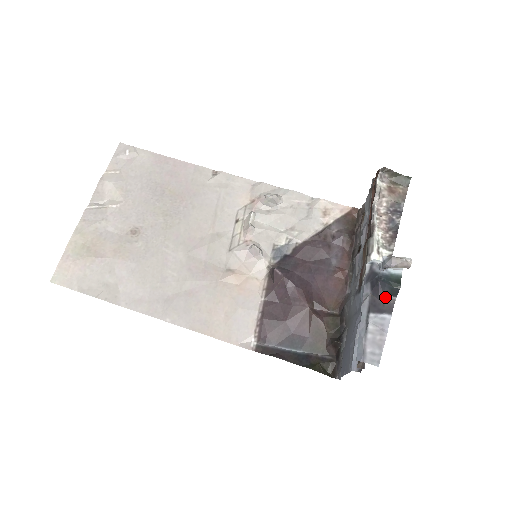
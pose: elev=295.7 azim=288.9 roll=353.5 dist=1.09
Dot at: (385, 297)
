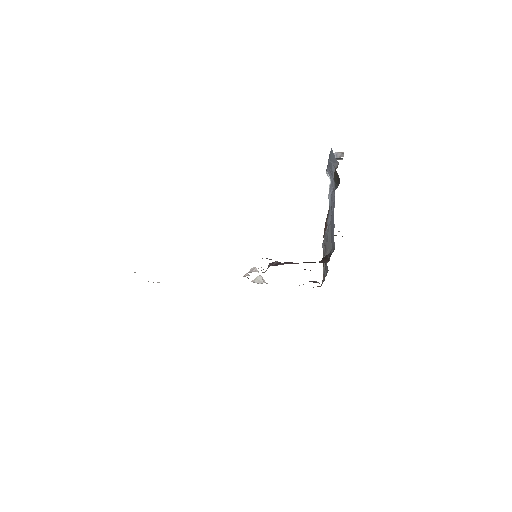
Dot at: (338, 159)
